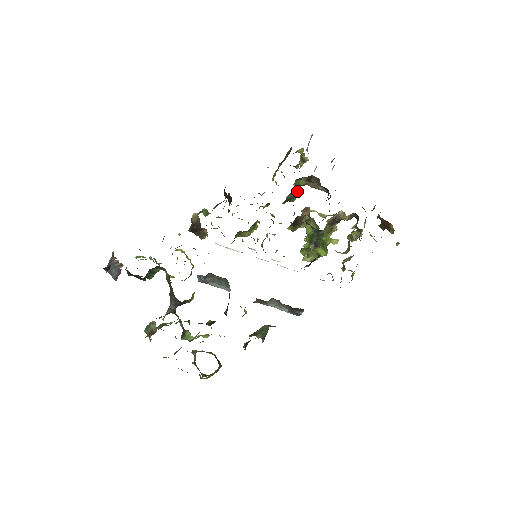
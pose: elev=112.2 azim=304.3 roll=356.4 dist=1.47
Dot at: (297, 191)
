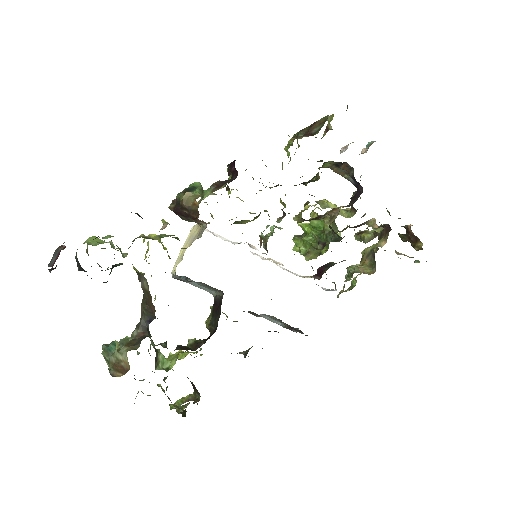
Dot at: (318, 175)
